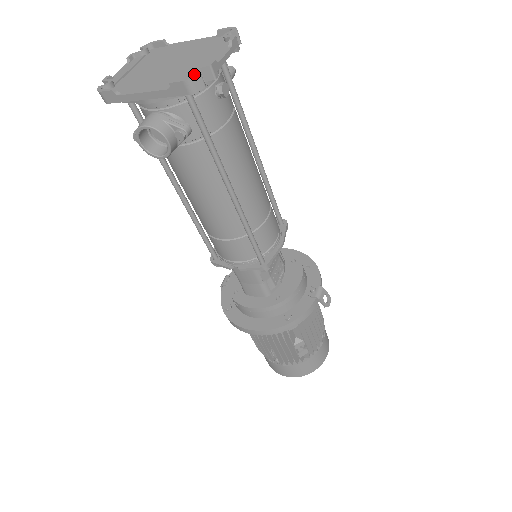
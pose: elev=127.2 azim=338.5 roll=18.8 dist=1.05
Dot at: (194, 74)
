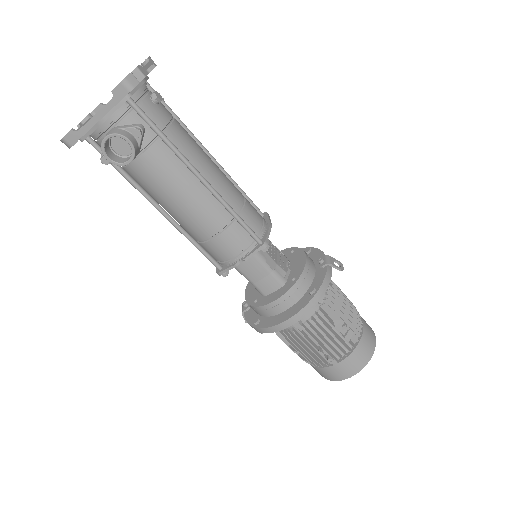
Dot at: (127, 76)
